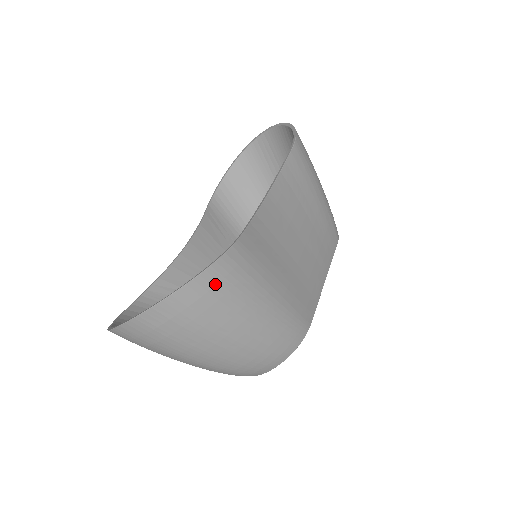
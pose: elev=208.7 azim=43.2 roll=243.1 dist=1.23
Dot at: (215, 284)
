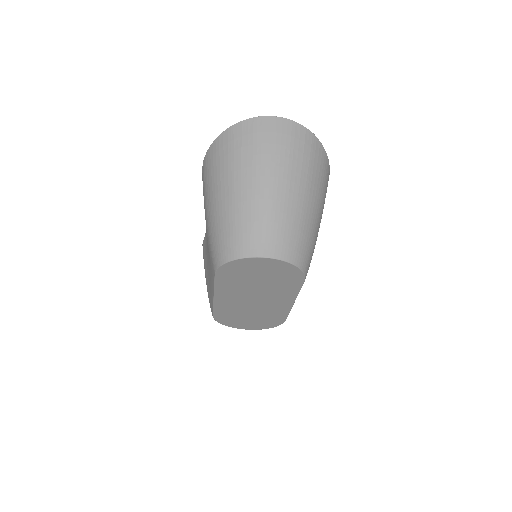
Dot at: (326, 168)
